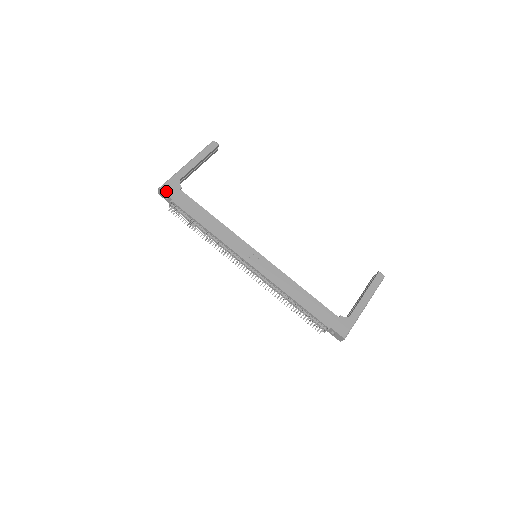
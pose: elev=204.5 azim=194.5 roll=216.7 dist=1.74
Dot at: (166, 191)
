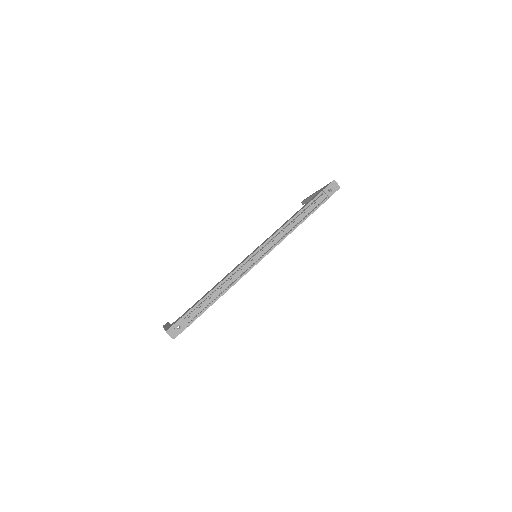
Dot at: (172, 326)
